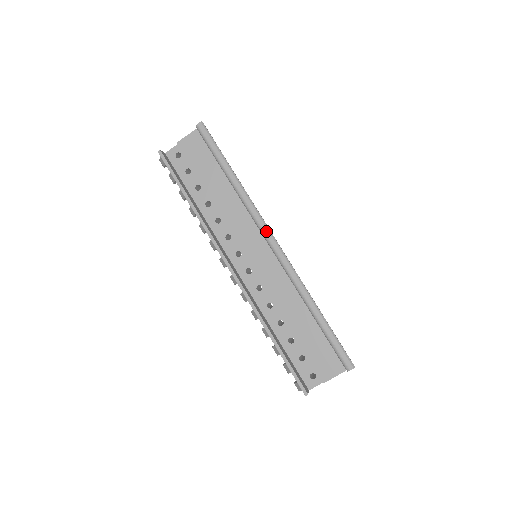
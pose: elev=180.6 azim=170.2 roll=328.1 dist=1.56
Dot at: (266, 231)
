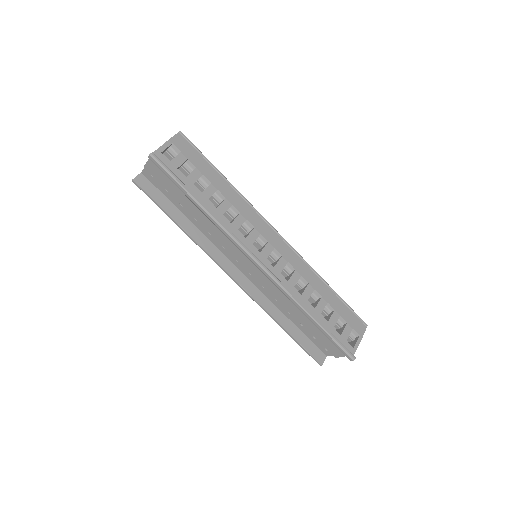
Dot at: (247, 255)
